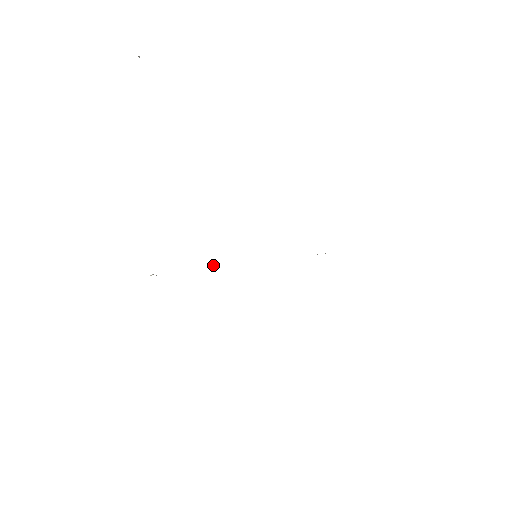
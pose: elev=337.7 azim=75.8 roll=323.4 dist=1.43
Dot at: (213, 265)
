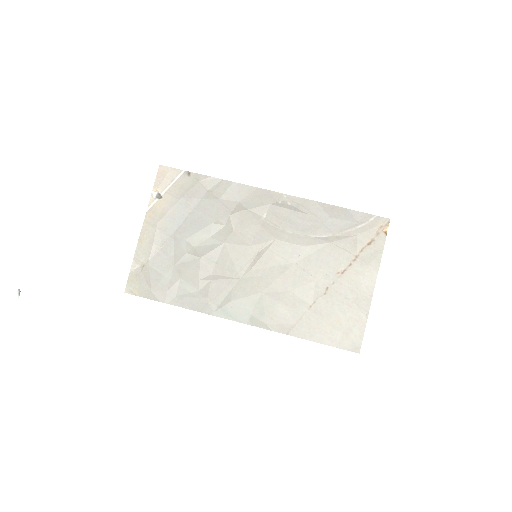
Dot at: (217, 224)
